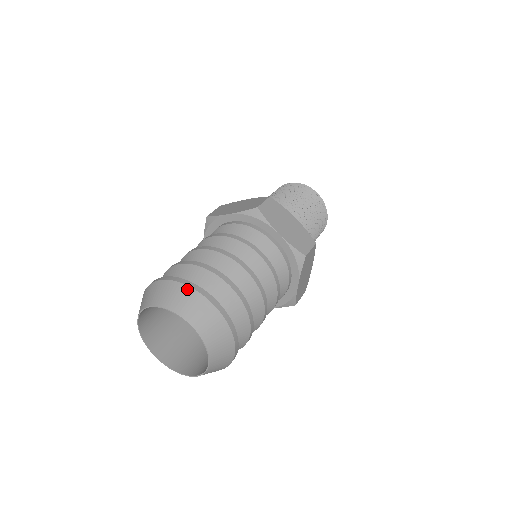
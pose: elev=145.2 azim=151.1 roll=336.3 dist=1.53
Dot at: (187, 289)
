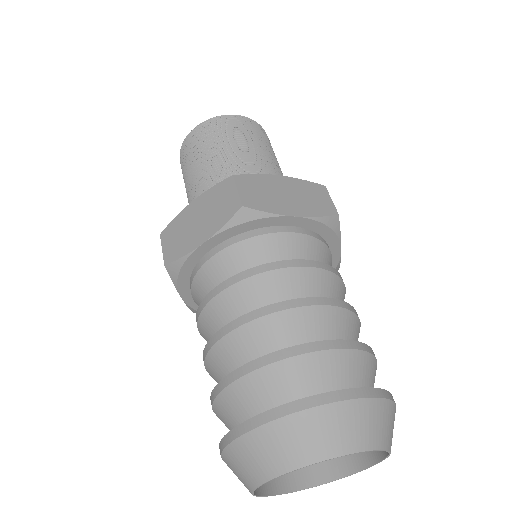
Dot at: (390, 405)
